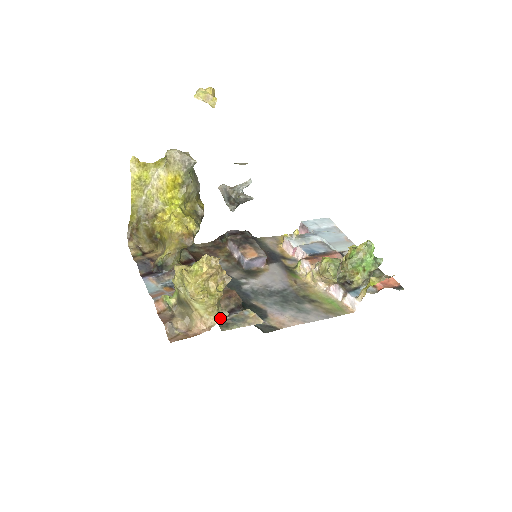
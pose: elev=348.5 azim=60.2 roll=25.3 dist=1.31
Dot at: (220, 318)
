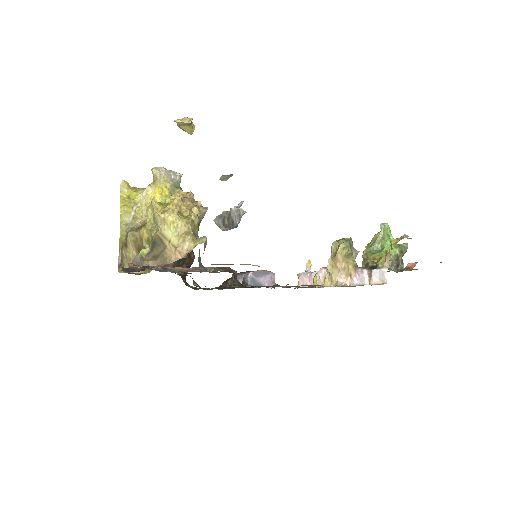
Dot at: (197, 243)
